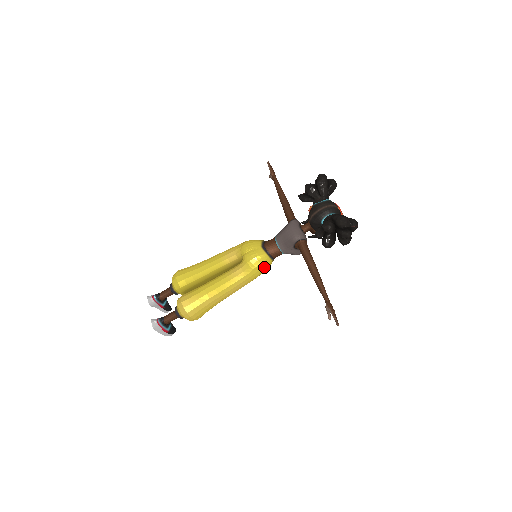
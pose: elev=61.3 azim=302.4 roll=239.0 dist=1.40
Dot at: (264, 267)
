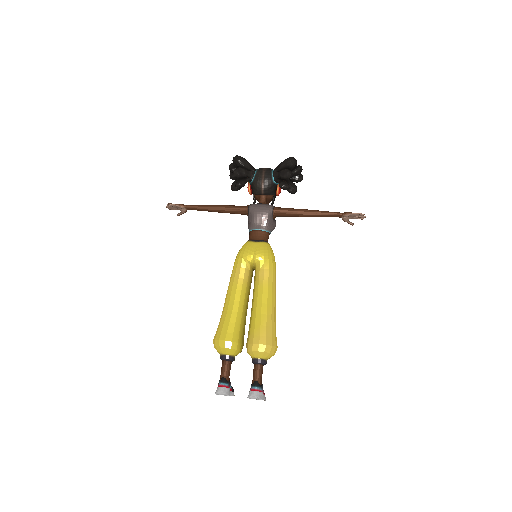
Dot at: (273, 253)
